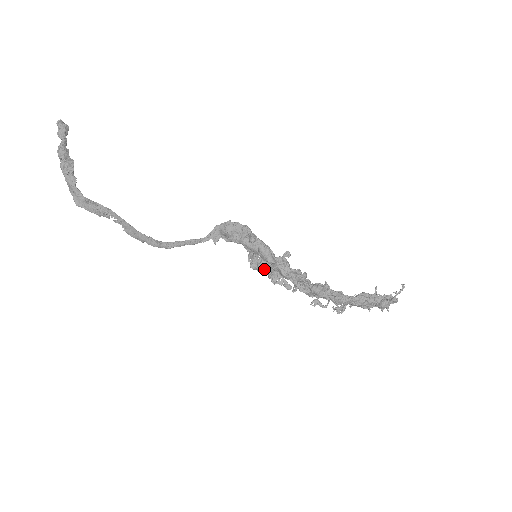
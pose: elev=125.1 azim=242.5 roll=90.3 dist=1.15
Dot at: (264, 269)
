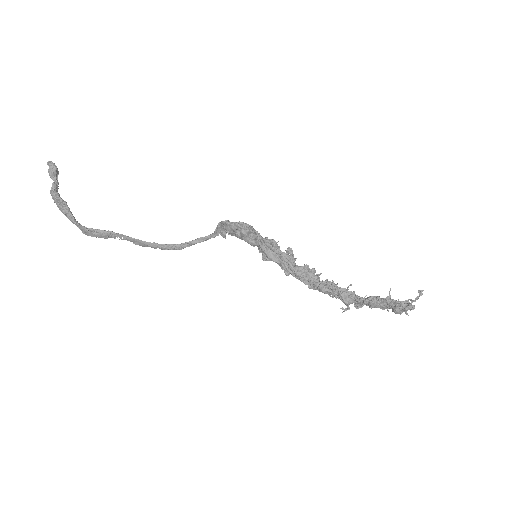
Dot at: occluded
